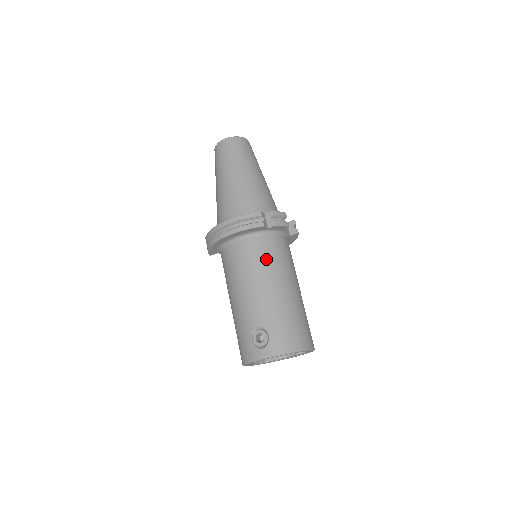
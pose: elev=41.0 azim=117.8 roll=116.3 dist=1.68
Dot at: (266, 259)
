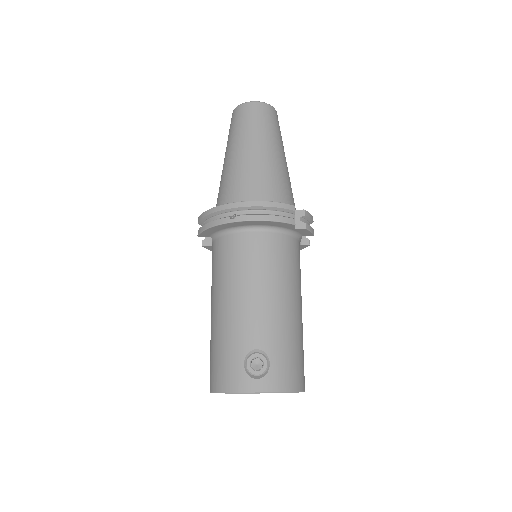
Dot at: (284, 265)
